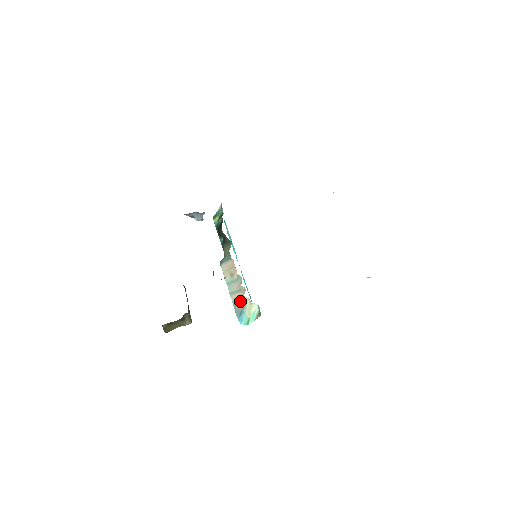
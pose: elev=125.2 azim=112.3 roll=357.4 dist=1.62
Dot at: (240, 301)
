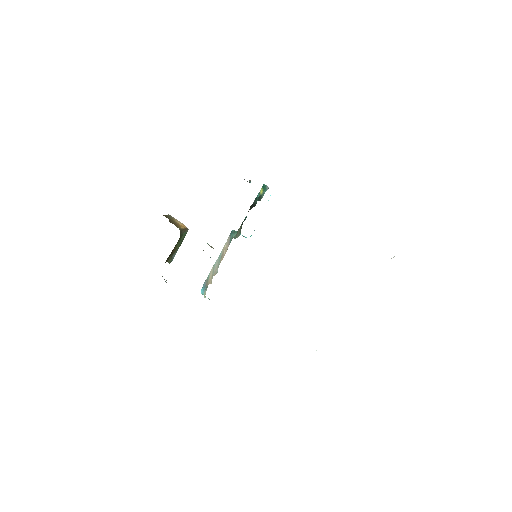
Dot at: (208, 282)
